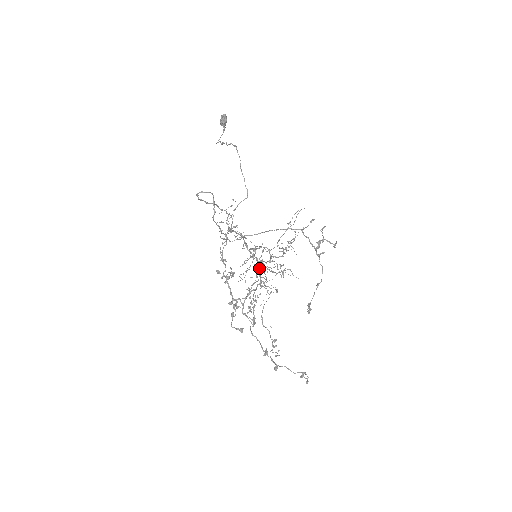
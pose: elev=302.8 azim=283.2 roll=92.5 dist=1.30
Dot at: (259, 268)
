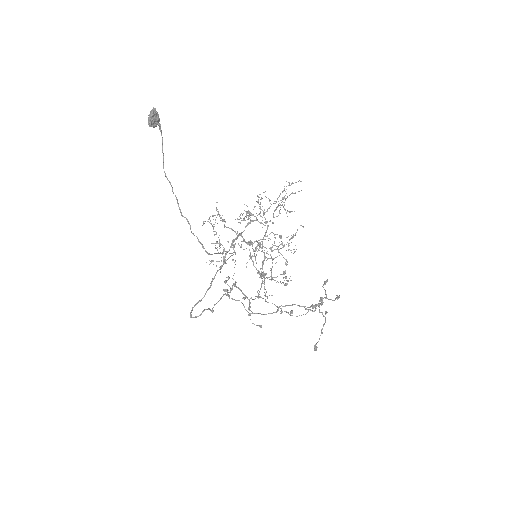
Dot at: occluded
